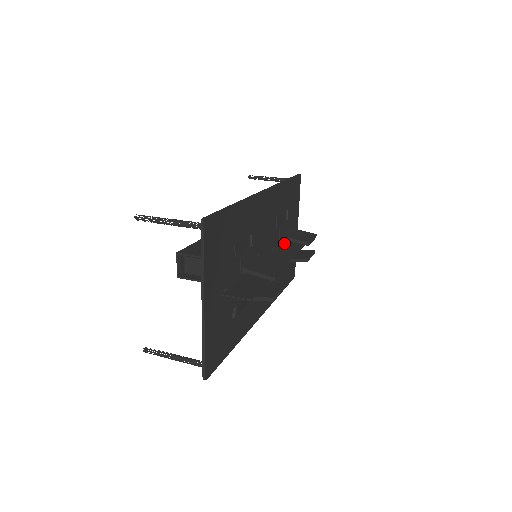
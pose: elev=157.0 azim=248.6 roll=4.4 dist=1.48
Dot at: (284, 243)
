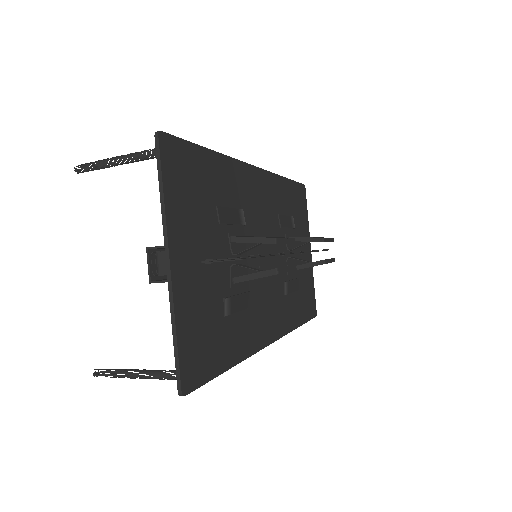
Dot at: occluded
